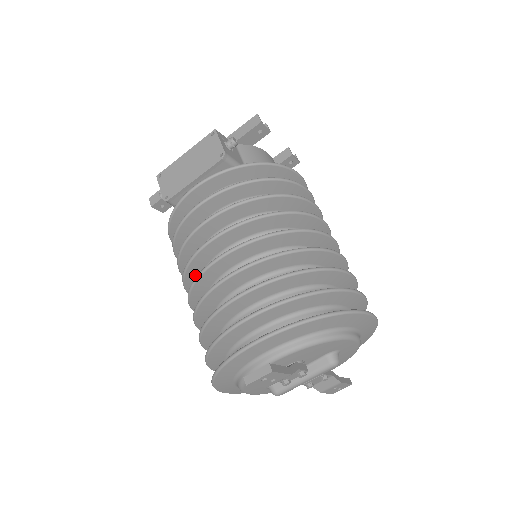
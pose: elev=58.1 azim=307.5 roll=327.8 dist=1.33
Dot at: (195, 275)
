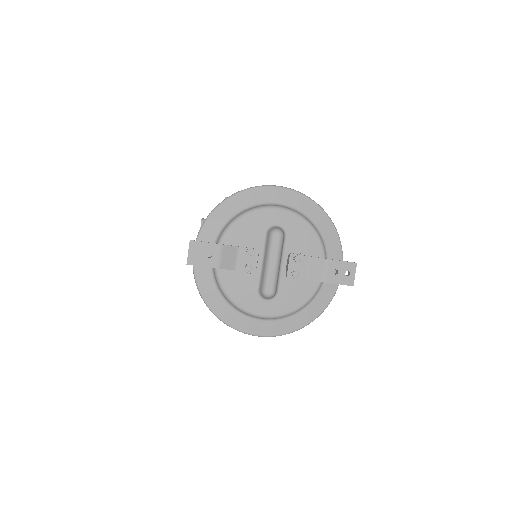
Dot at: occluded
